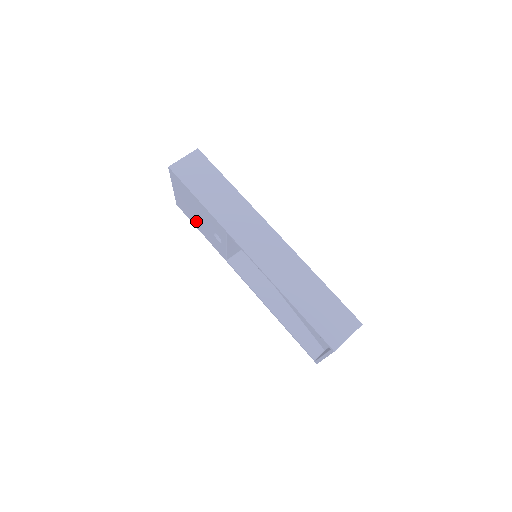
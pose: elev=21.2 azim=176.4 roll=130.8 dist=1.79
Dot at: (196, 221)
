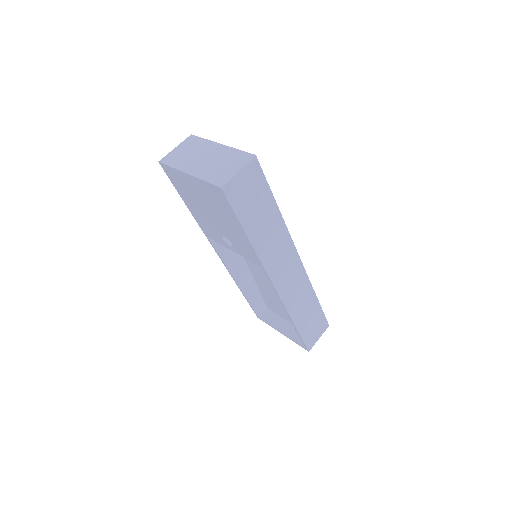
Dot at: (193, 202)
